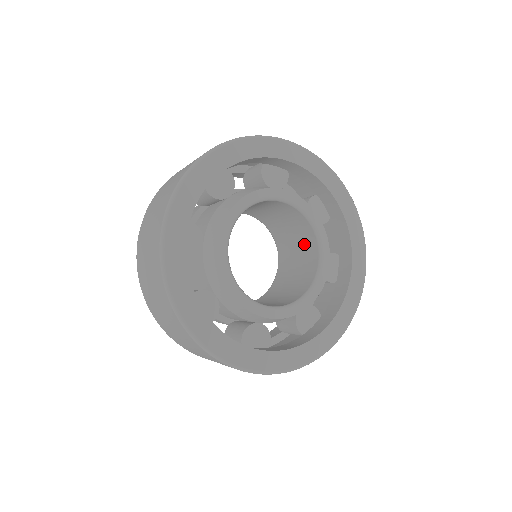
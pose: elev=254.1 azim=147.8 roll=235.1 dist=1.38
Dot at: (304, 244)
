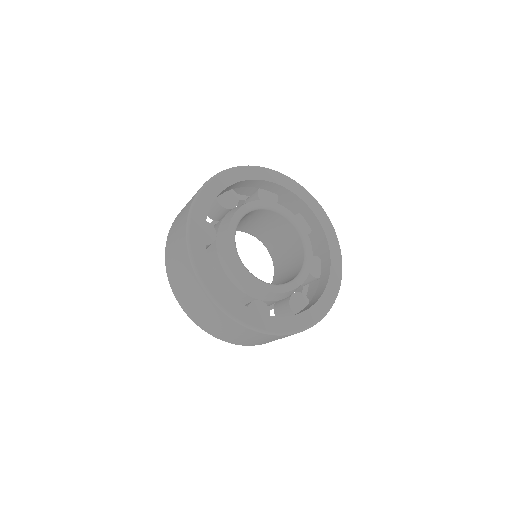
Dot at: (293, 248)
